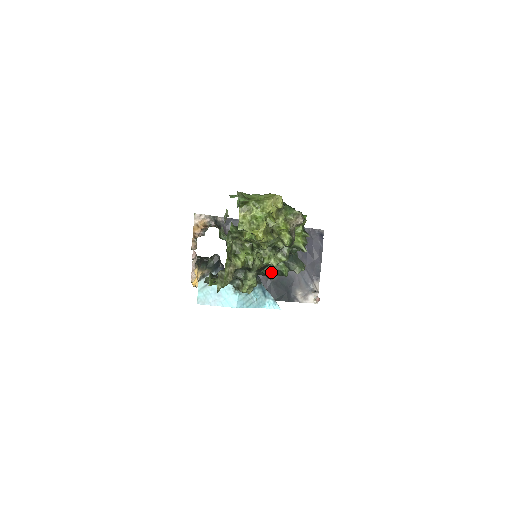
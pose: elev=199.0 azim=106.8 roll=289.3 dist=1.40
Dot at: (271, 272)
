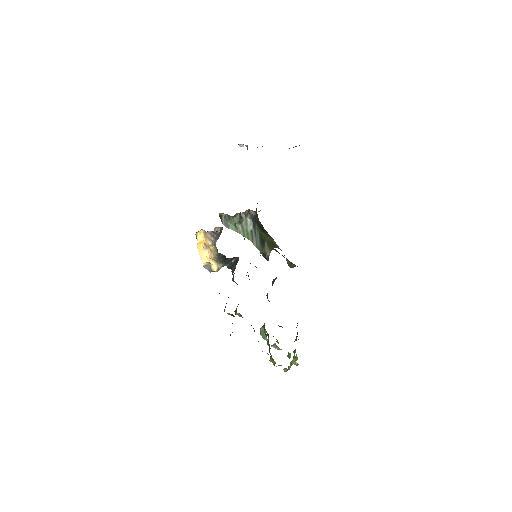
Dot at: occluded
